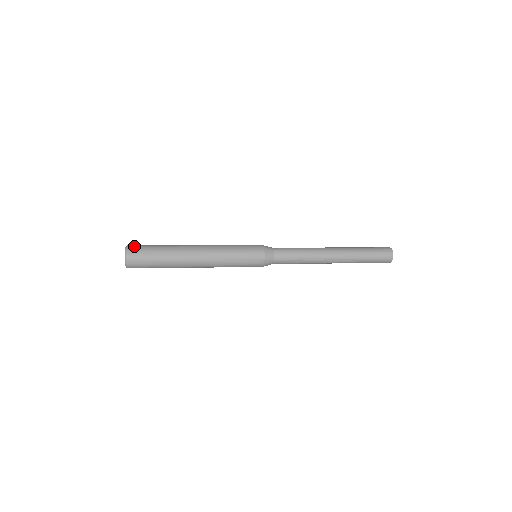
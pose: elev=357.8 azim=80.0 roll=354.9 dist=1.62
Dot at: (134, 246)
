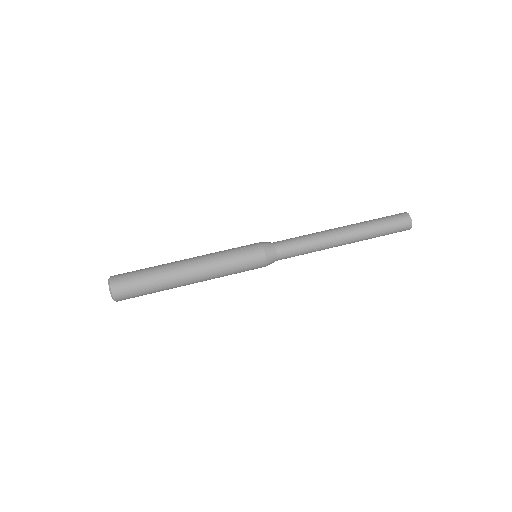
Dot at: (117, 279)
